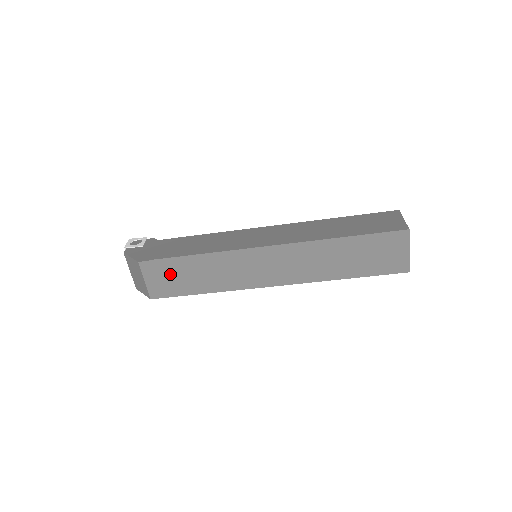
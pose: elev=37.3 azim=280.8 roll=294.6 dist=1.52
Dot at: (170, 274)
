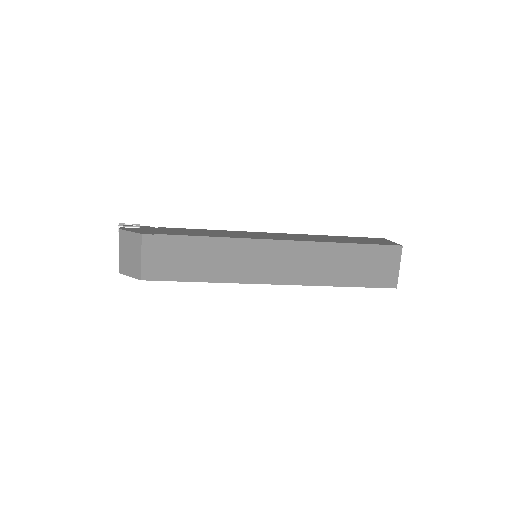
Dot at: (172, 254)
